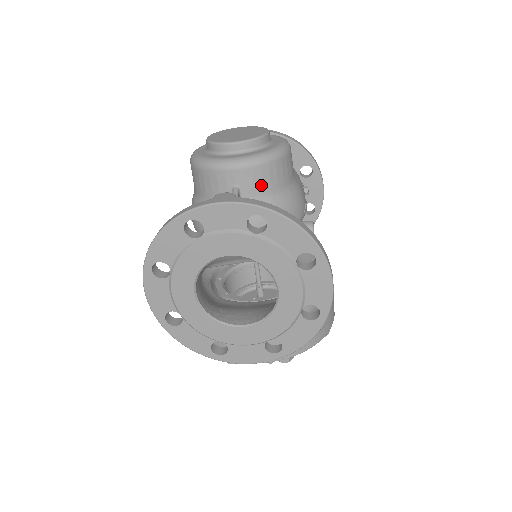
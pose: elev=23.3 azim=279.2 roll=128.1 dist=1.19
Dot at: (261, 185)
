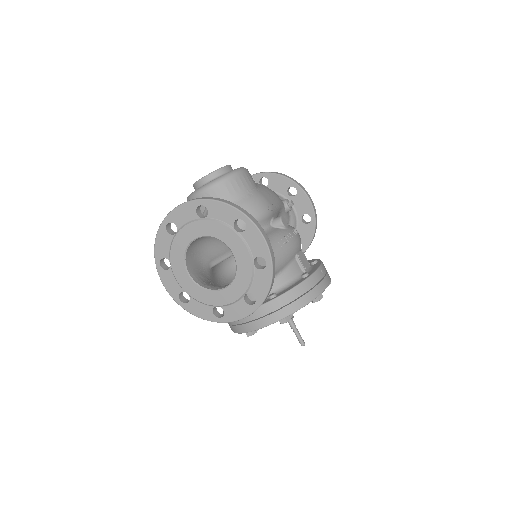
Dot at: (223, 197)
